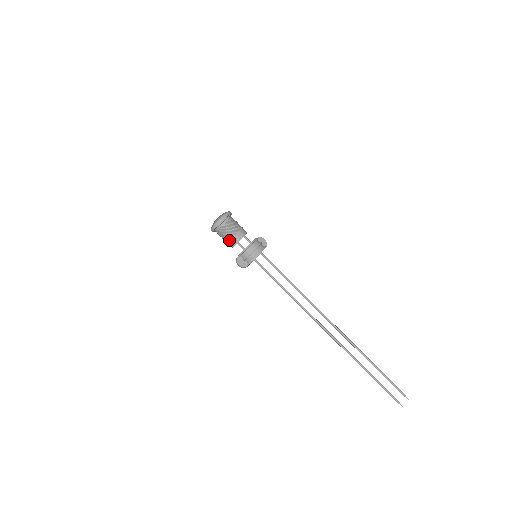
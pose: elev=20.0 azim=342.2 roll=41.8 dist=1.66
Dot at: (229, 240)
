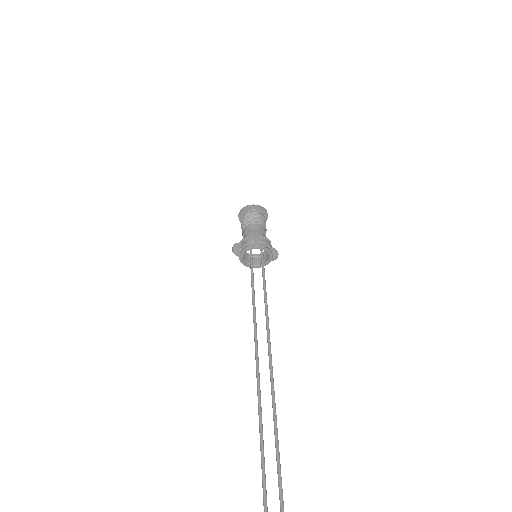
Dot at: (244, 227)
